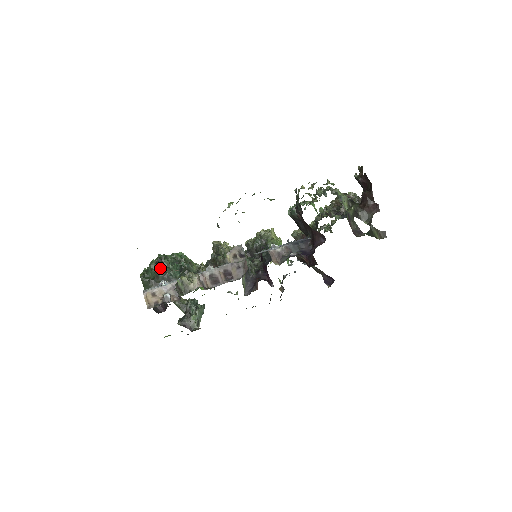
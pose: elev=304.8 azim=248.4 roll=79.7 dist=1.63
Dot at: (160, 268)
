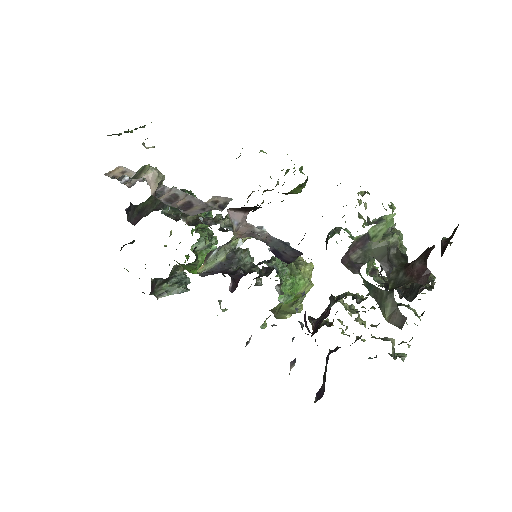
Dot at: occluded
